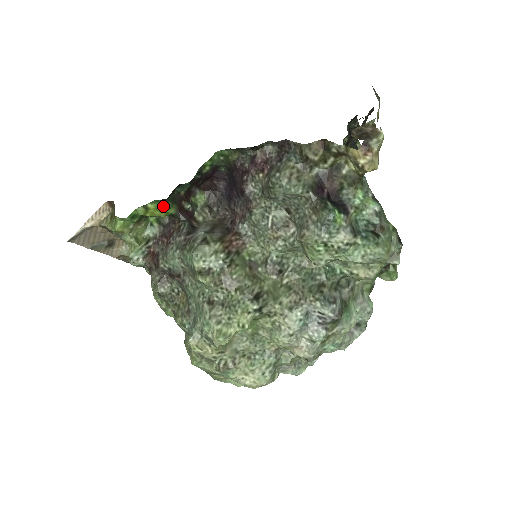
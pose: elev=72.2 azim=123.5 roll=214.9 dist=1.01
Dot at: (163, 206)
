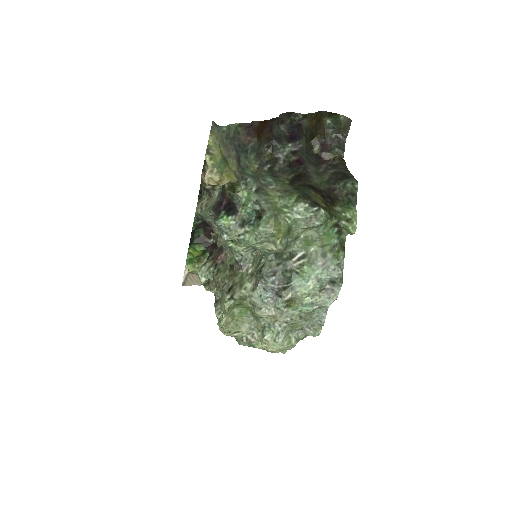
Dot at: (194, 248)
